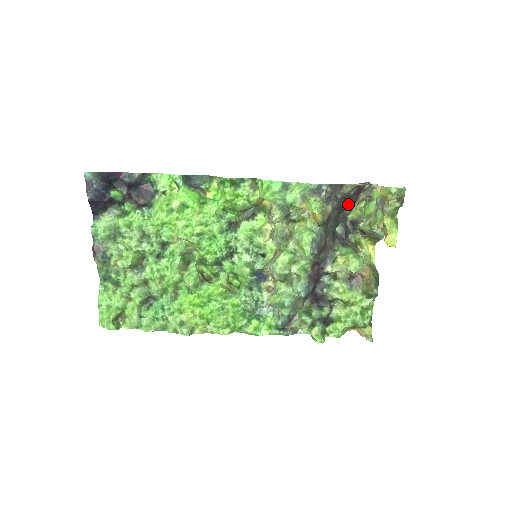
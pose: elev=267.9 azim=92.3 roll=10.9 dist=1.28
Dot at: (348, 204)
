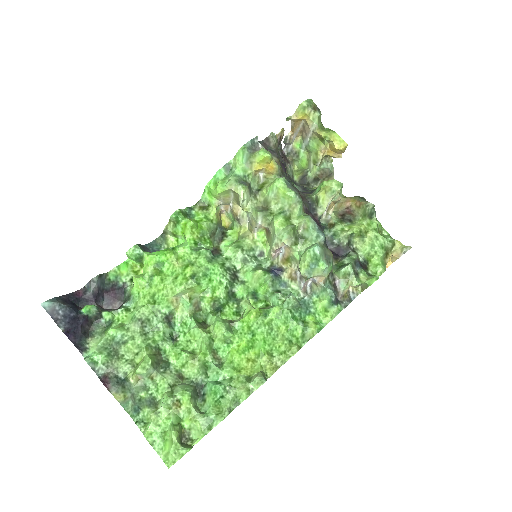
Dot at: occluded
